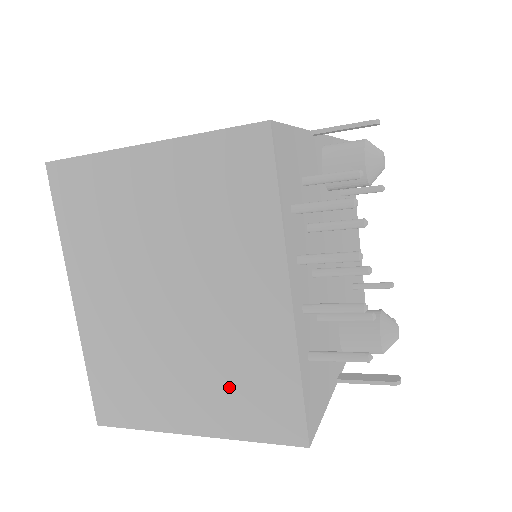
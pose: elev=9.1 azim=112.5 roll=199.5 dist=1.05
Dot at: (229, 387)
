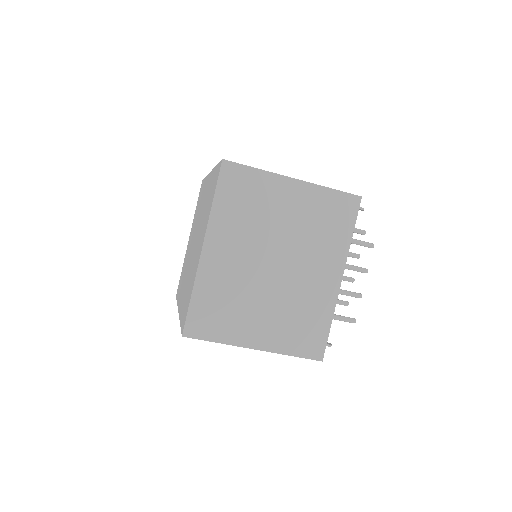
Dot at: (290, 323)
